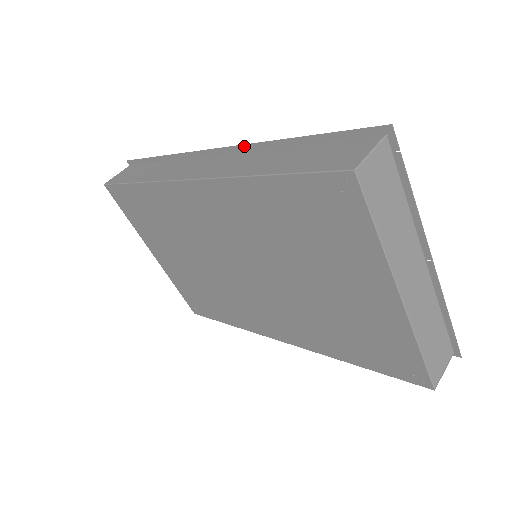
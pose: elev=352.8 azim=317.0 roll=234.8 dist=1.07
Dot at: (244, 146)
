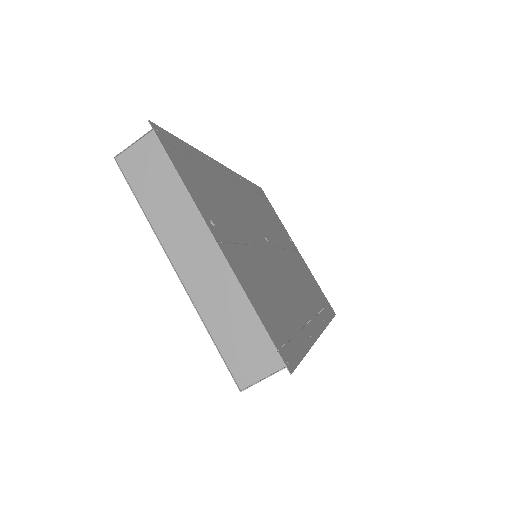
Dot at: (212, 159)
